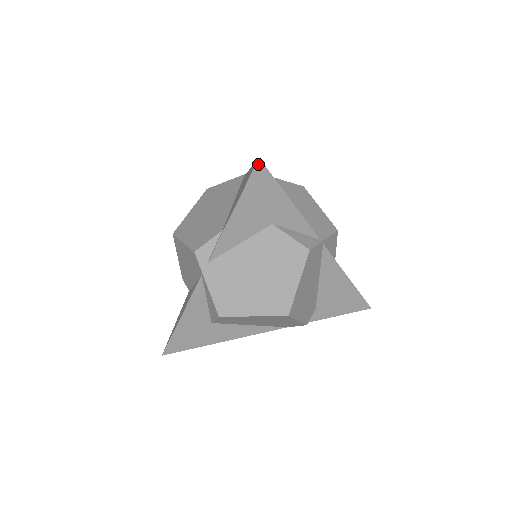
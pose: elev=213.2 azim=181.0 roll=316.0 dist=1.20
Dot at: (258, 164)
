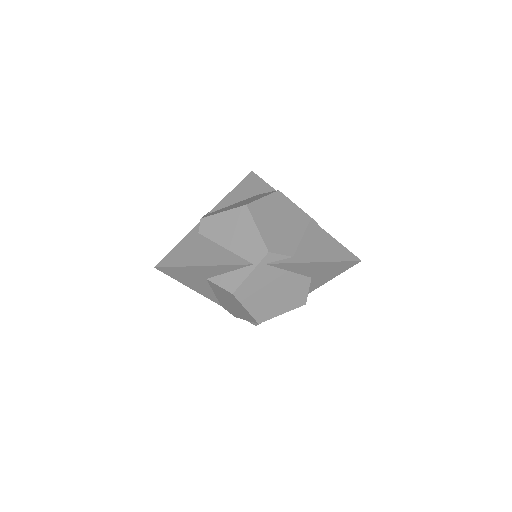
Dot at: (357, 261)
